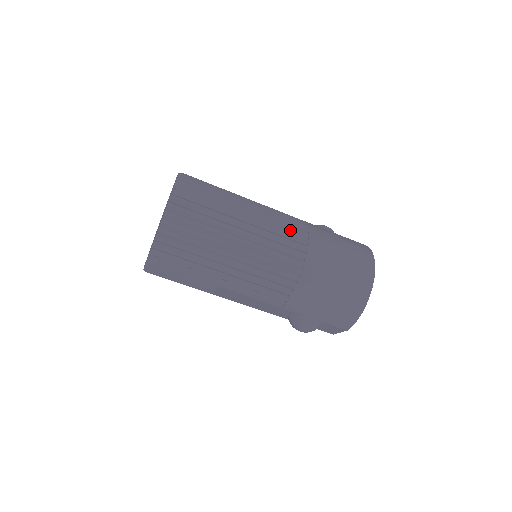
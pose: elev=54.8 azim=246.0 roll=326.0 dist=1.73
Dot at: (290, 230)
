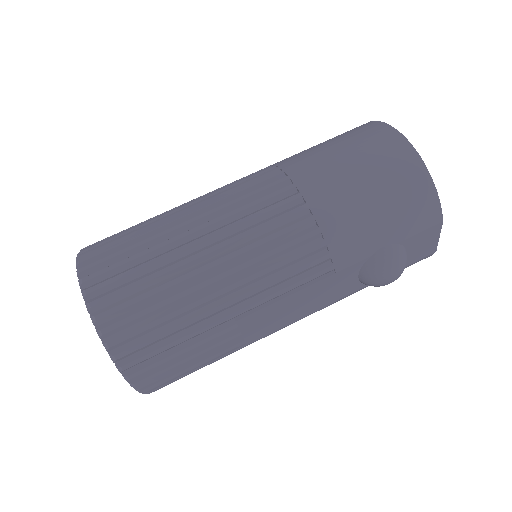
Dot at: (251, 182)
